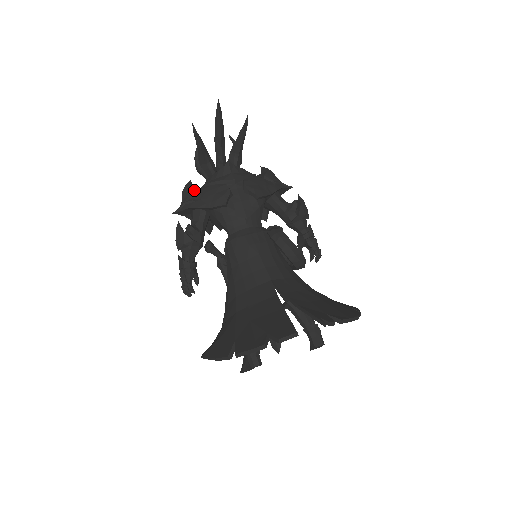
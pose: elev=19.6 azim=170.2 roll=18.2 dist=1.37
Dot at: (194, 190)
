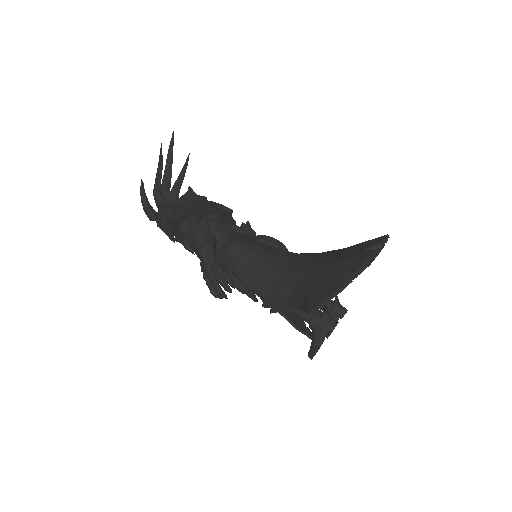
Dot at: (177, 204)
